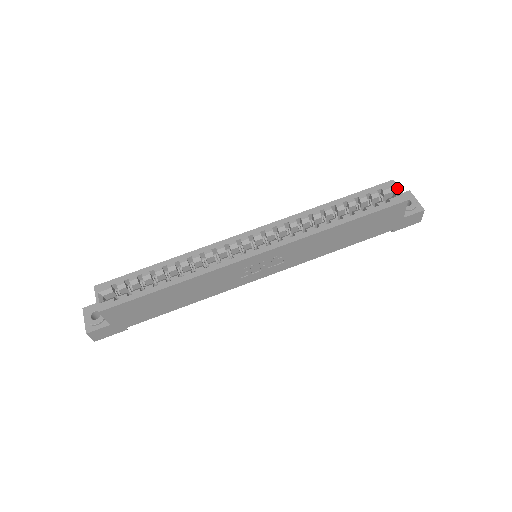
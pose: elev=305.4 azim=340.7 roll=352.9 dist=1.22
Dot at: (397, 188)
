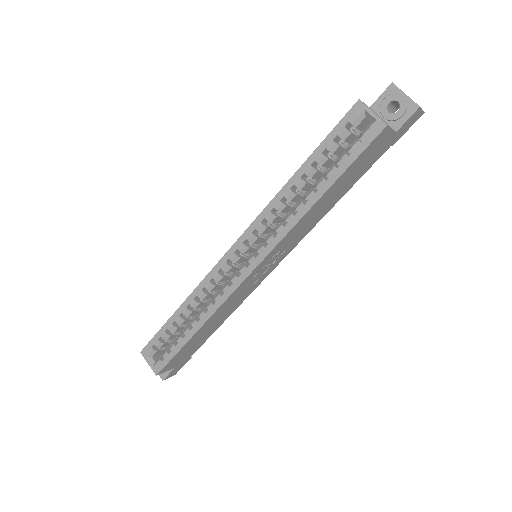
Dot at: (368, 111)
